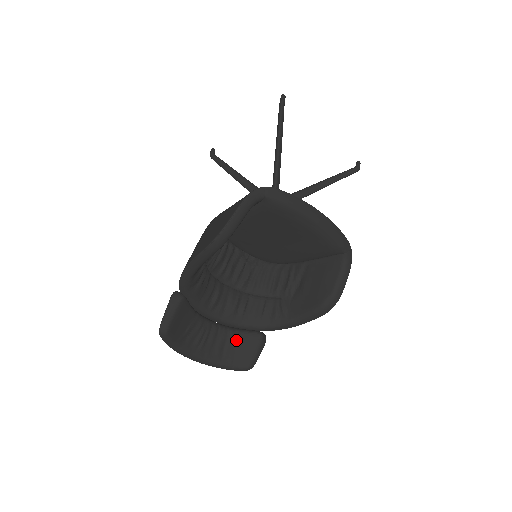
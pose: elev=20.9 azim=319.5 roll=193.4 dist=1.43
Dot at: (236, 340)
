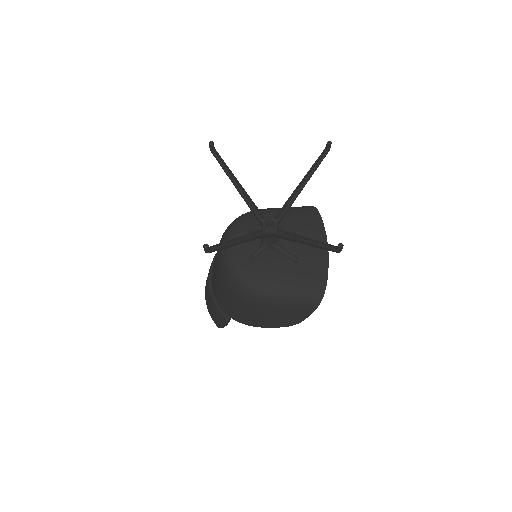
Dot at: occluded
